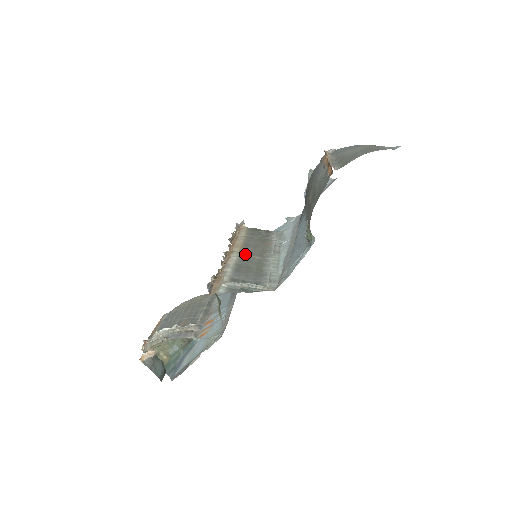
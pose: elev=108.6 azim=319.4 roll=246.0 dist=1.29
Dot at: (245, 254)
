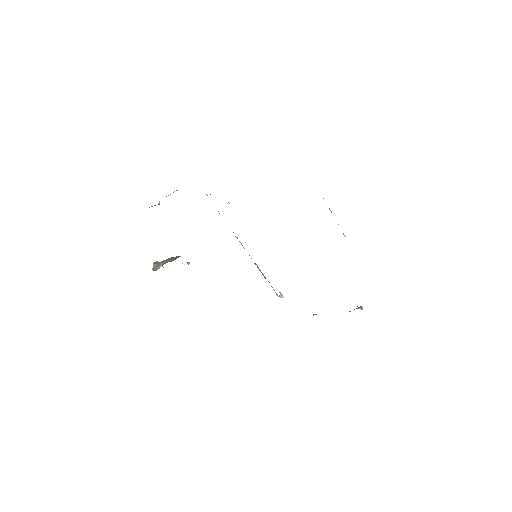
Dot at: occluded
